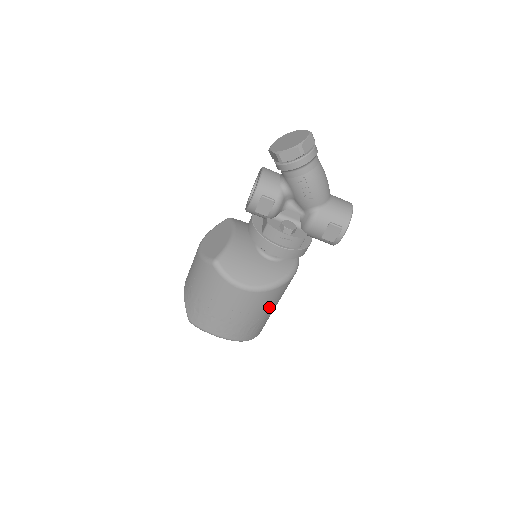
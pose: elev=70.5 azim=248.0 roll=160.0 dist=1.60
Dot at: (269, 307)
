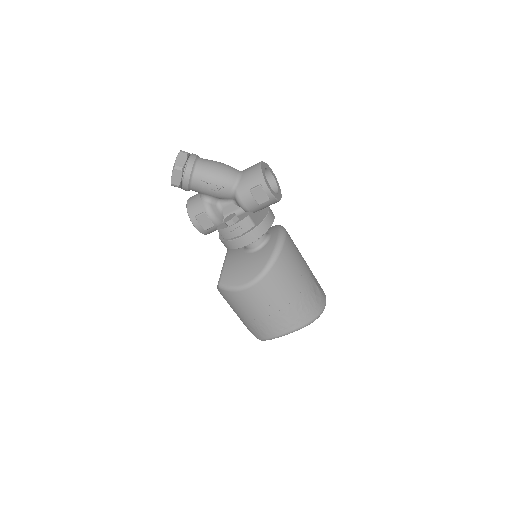
Dot at: (291, 284)
